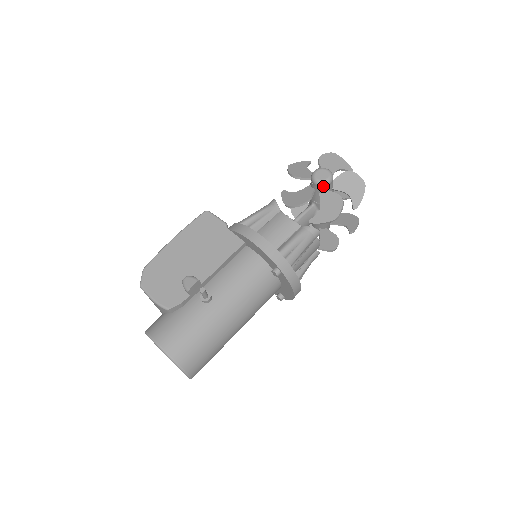
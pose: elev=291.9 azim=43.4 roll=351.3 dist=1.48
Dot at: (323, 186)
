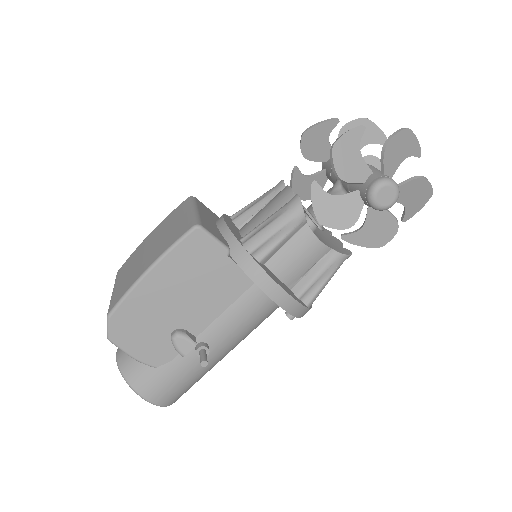
Dot at: (380, 210)
